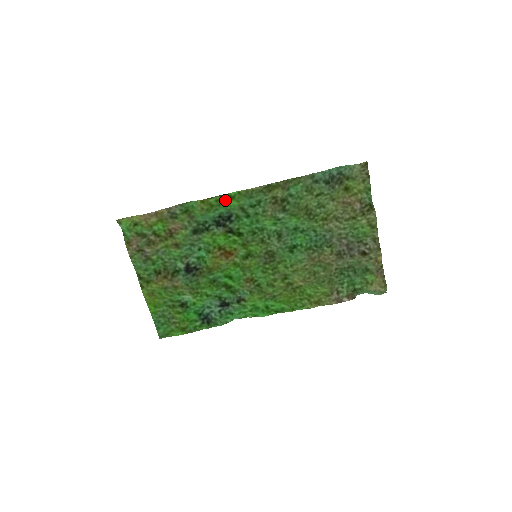
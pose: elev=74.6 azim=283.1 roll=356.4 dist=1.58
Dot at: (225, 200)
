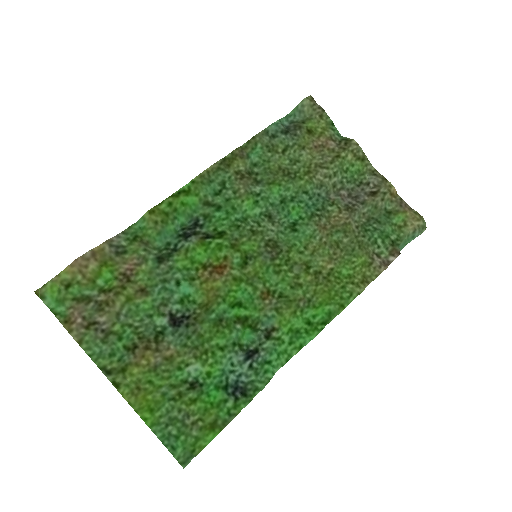
Dot at: (180, 199)
